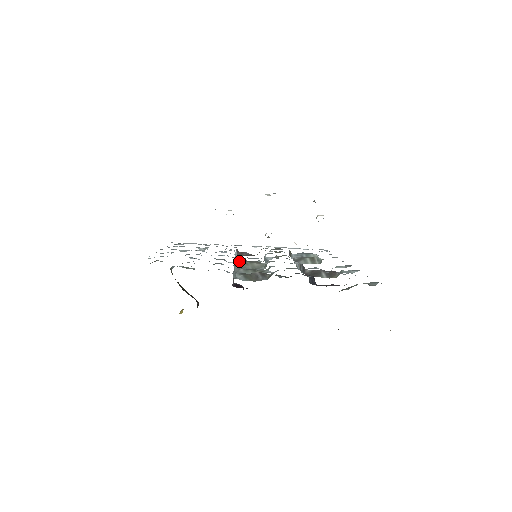
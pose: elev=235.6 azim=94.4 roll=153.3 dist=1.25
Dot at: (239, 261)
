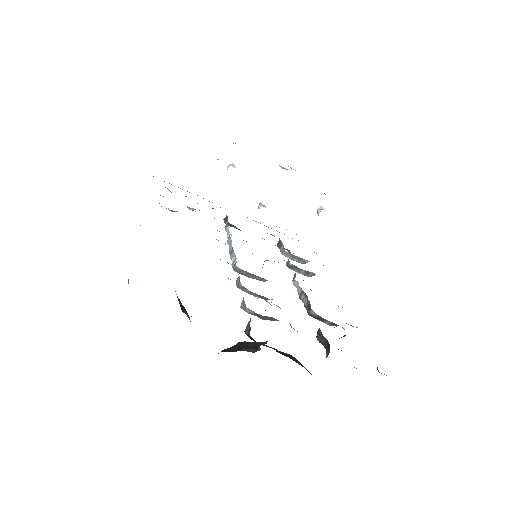
Dot at: occluded
